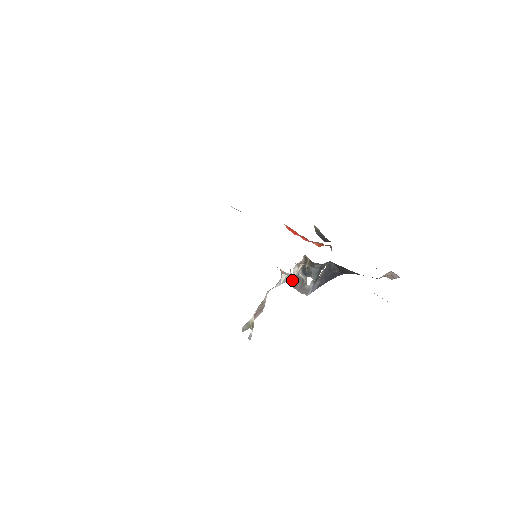
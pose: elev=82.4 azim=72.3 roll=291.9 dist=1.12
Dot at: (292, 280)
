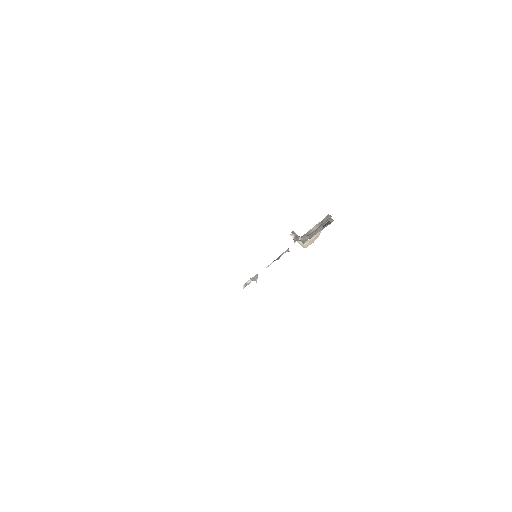
Dot at: (291, 232)
